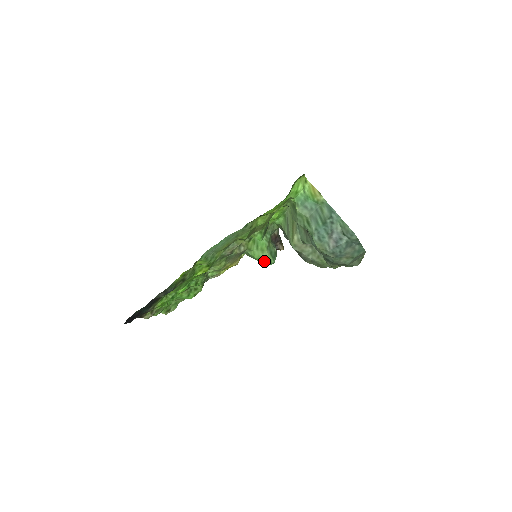
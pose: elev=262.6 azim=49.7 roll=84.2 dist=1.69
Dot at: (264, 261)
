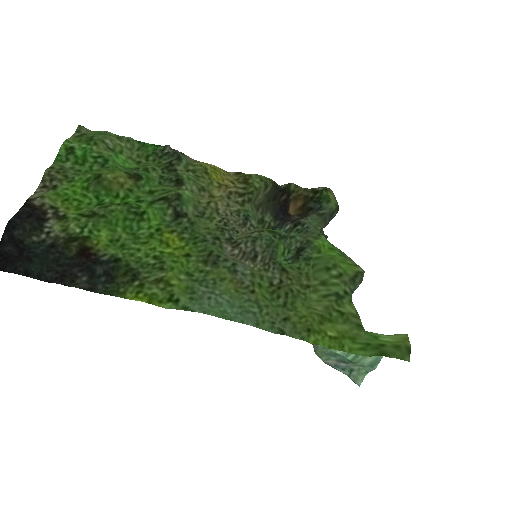
Dot at: occluded
